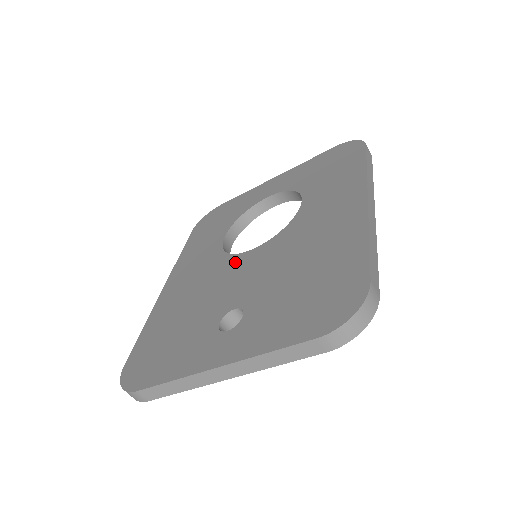
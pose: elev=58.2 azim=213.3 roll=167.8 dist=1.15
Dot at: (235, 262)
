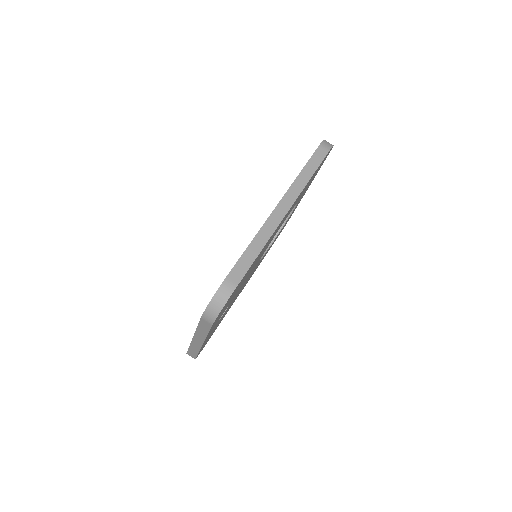
Dot at: occluded
